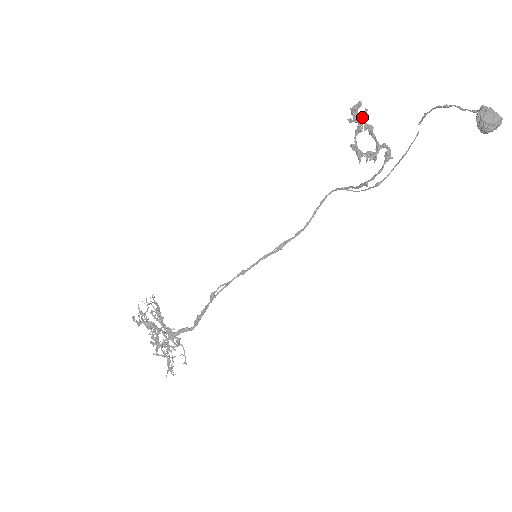
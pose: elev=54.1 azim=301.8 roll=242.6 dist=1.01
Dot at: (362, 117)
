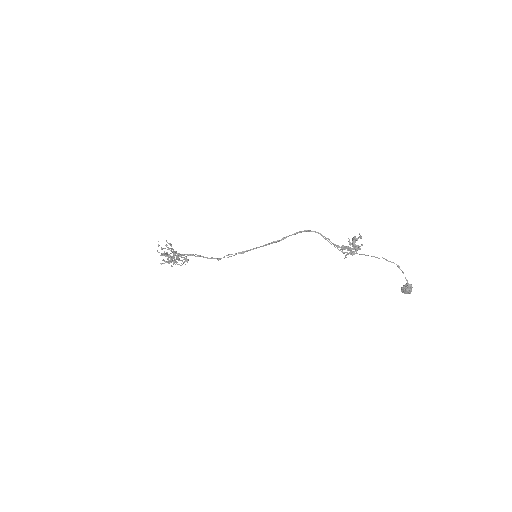
Dot at: occluded
